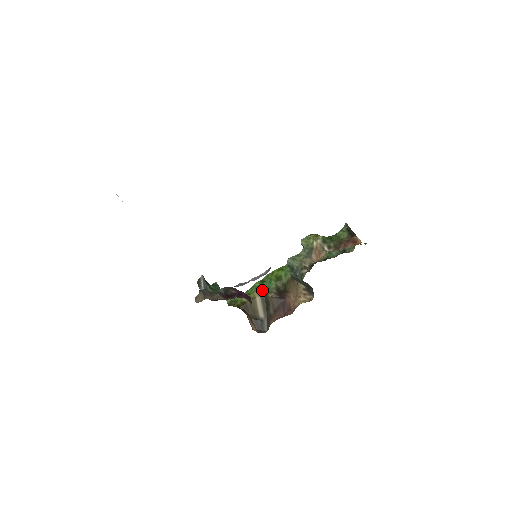
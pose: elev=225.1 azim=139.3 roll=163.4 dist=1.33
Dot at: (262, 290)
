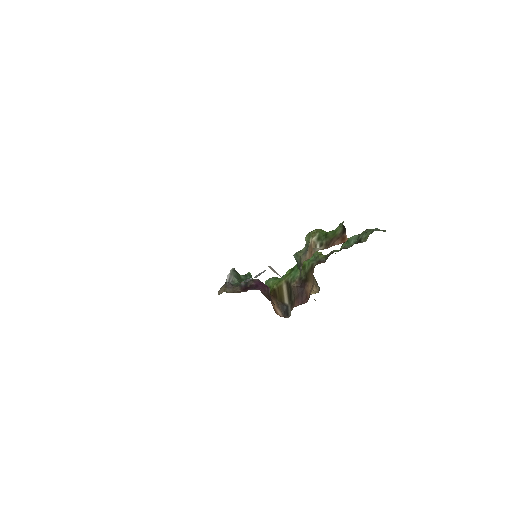
Dot at: (288, 278)
